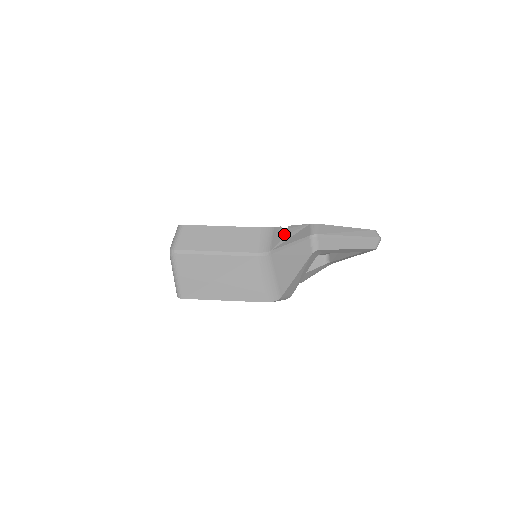
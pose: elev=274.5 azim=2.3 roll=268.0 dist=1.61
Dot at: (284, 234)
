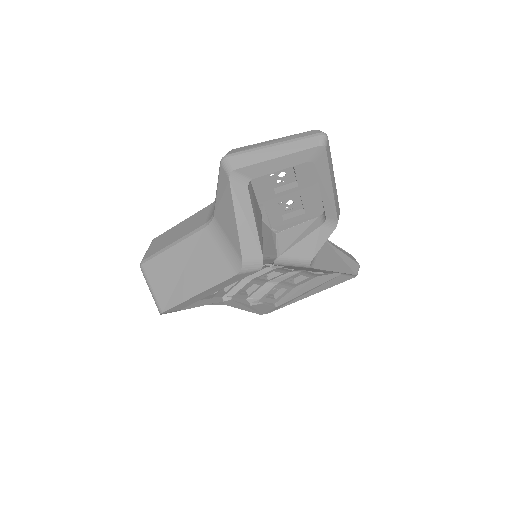
Dot at: occluded
